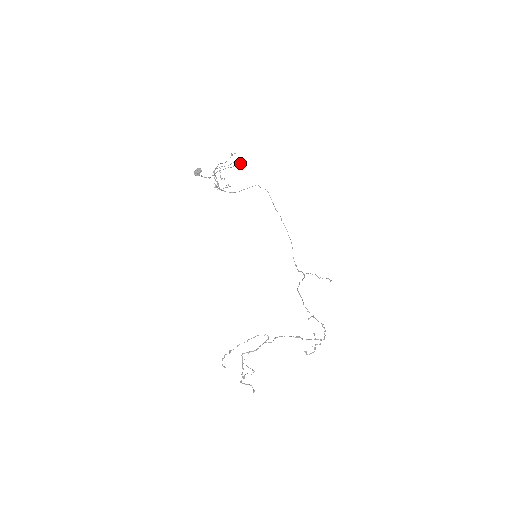
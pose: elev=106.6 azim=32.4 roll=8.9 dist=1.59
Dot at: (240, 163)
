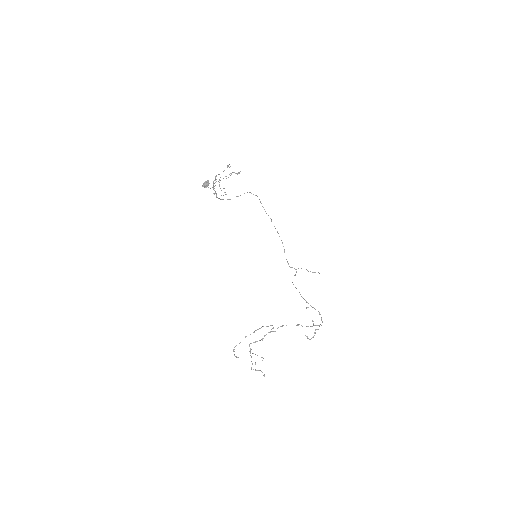
Dot at: (237, 174)
